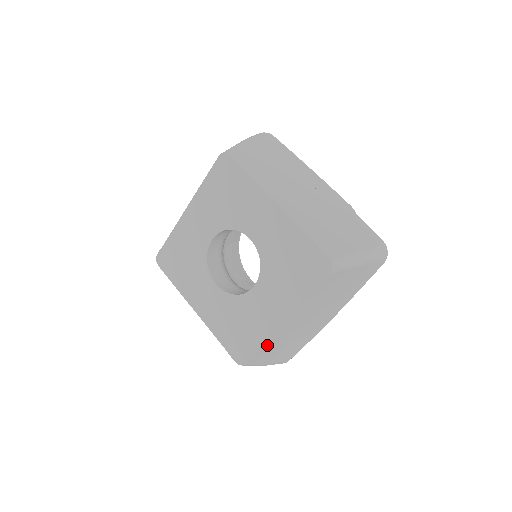
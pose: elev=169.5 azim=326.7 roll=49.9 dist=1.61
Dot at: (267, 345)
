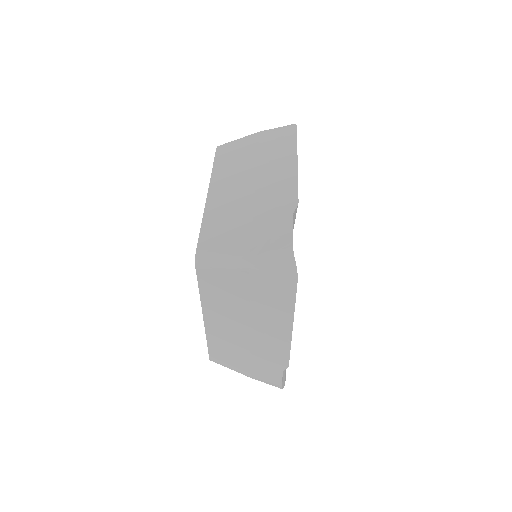
Dot at: (215, 345)
